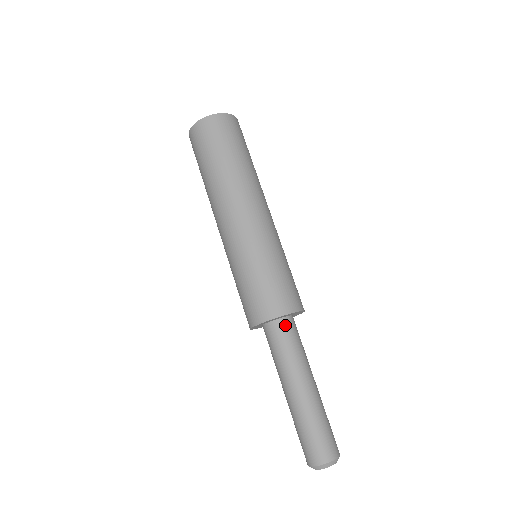
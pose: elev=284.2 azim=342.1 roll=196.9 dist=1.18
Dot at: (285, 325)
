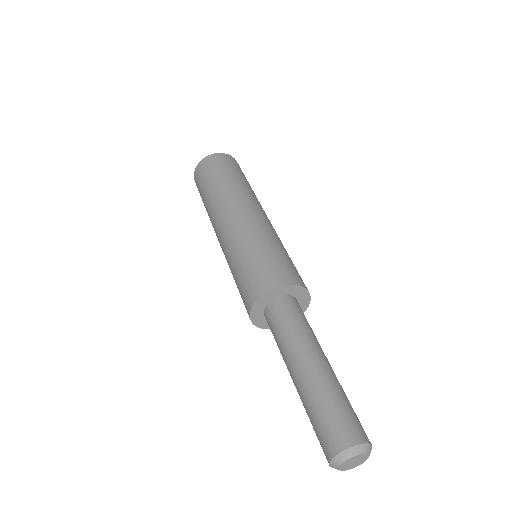
Dot at: (290, 302)
